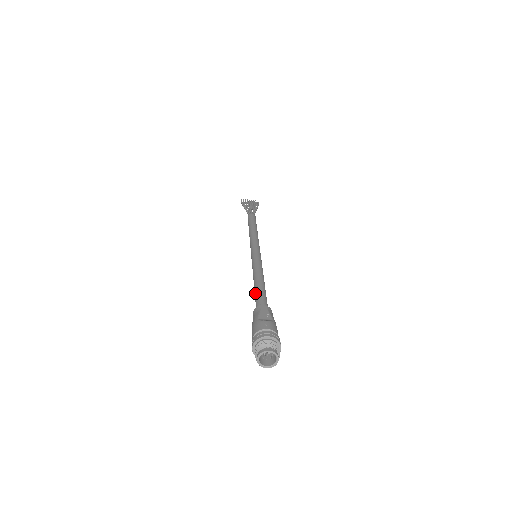
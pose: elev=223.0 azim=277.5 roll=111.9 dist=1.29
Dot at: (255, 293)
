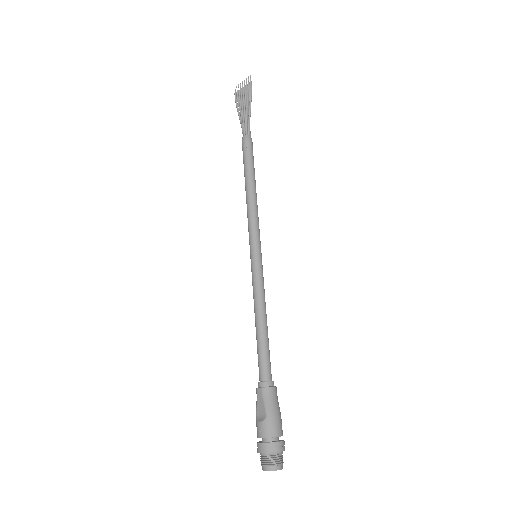
Dot at: (257, 351)
